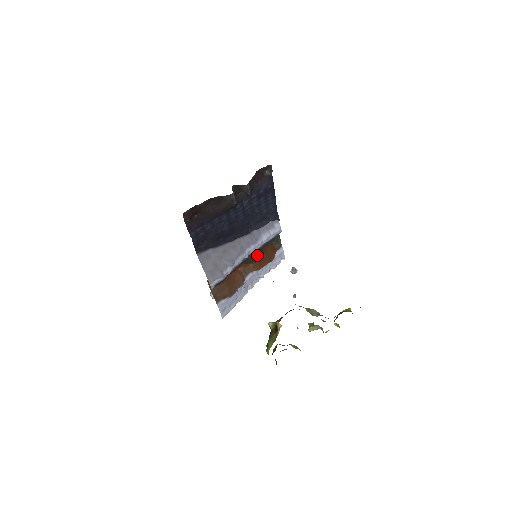
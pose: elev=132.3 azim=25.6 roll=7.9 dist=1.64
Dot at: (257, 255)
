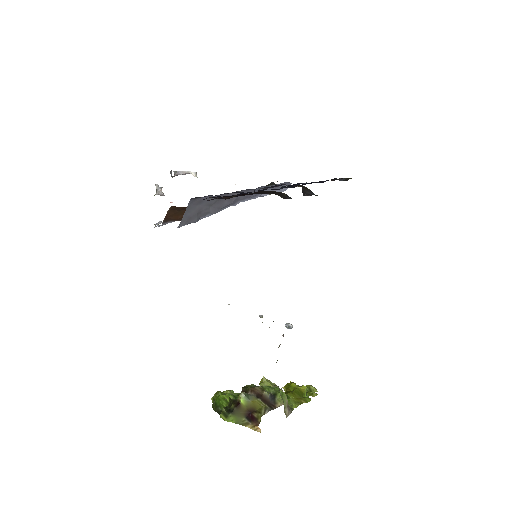
Dot at: occluded
